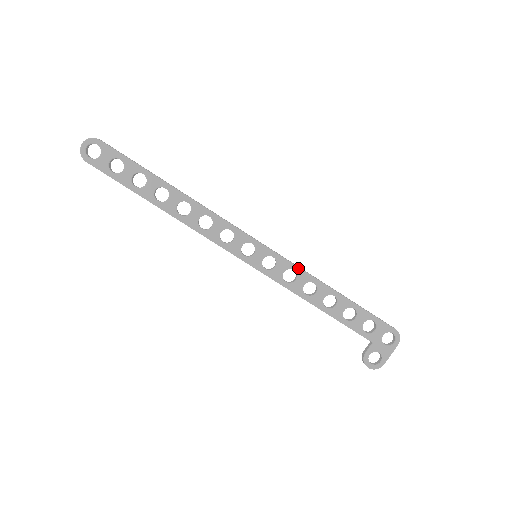
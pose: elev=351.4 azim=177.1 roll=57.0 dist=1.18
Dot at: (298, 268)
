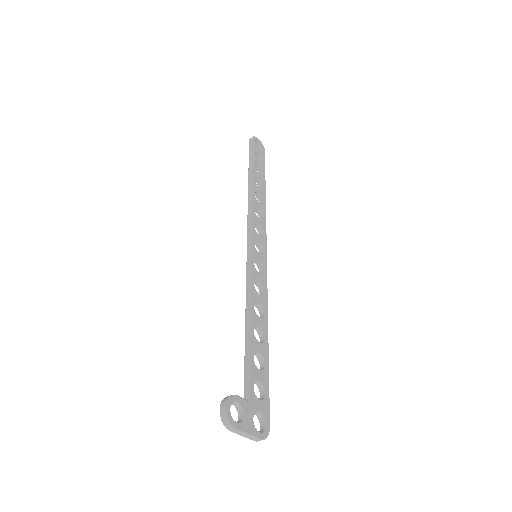
Dot at: (267, 295)
